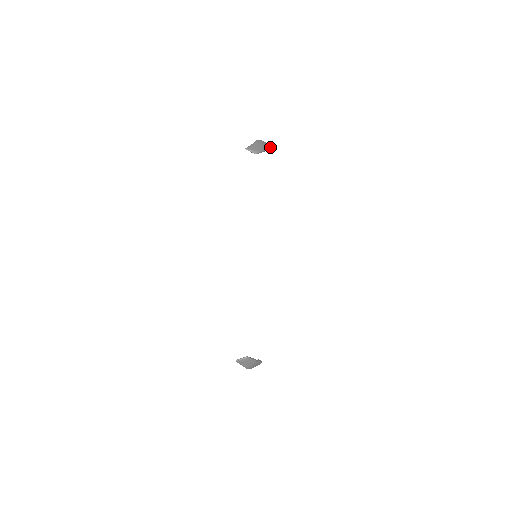
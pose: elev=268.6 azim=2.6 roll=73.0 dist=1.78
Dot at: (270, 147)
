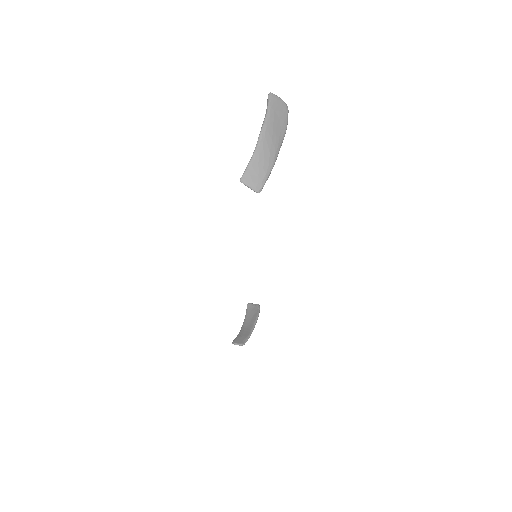
Dot at: (286, 125)
